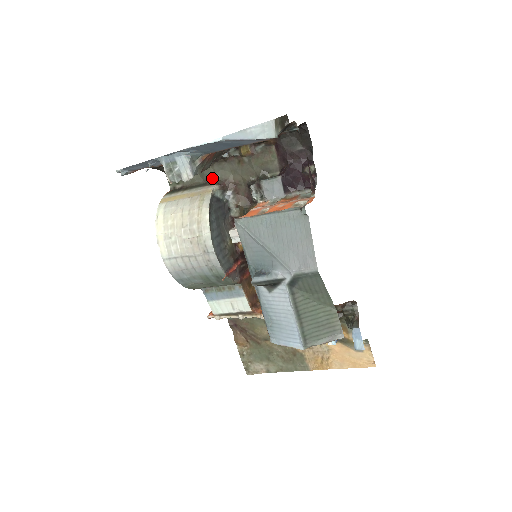
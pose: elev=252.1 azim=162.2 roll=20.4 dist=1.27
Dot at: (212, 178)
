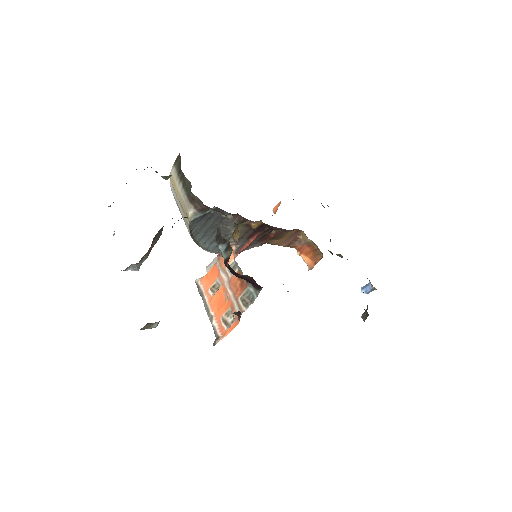
Dot at: (192, 193)
